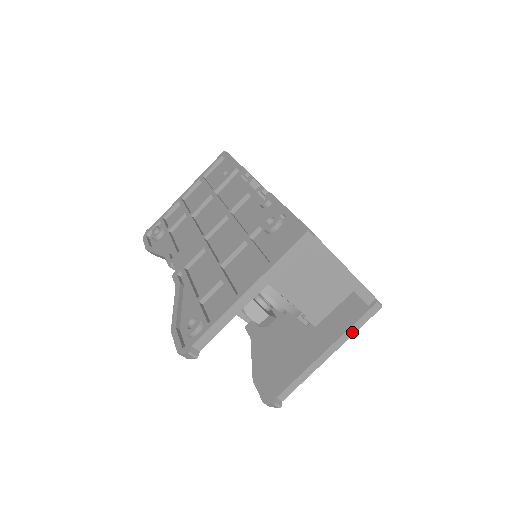
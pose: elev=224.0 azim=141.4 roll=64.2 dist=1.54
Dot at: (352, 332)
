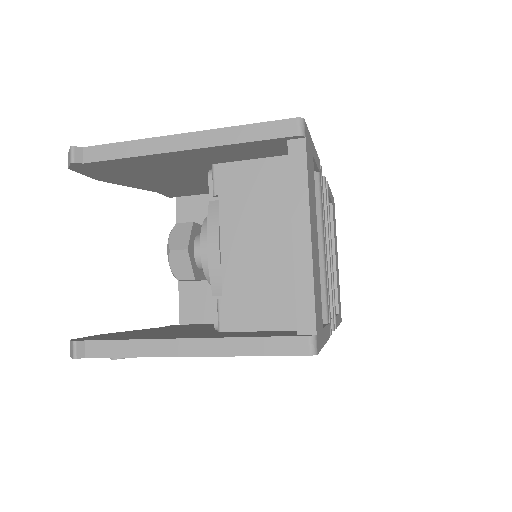
Dot at: (244, 350)
